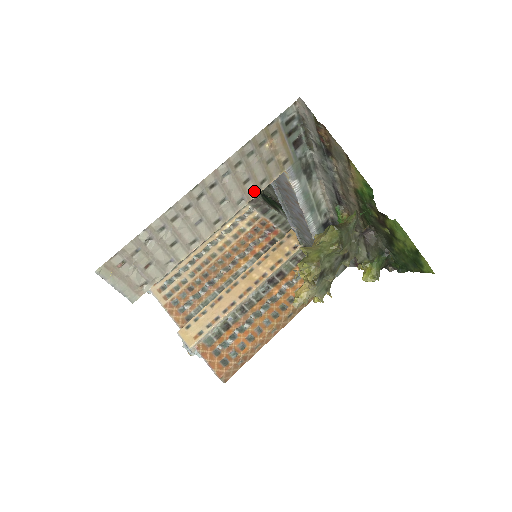
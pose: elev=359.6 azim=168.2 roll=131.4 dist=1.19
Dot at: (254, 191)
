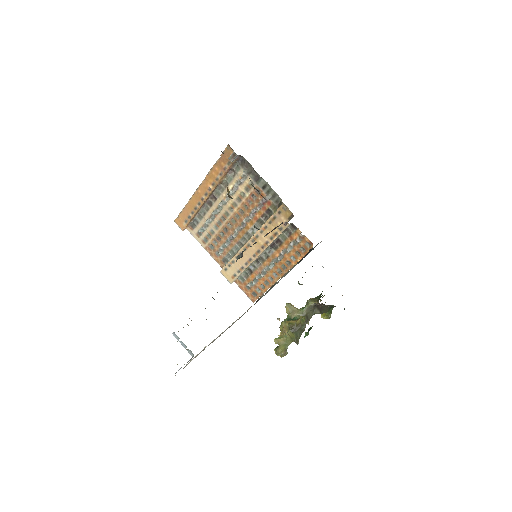
Dot at: occluded
